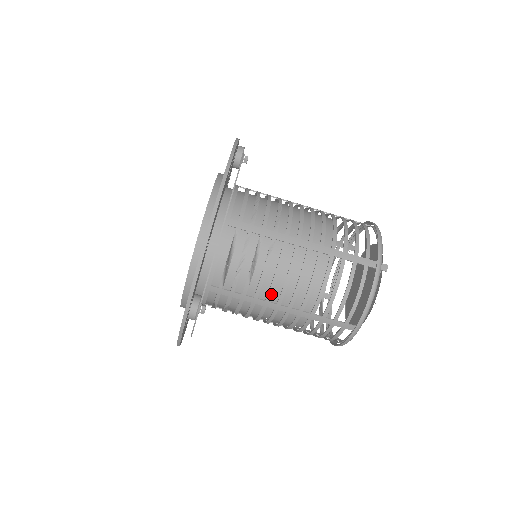
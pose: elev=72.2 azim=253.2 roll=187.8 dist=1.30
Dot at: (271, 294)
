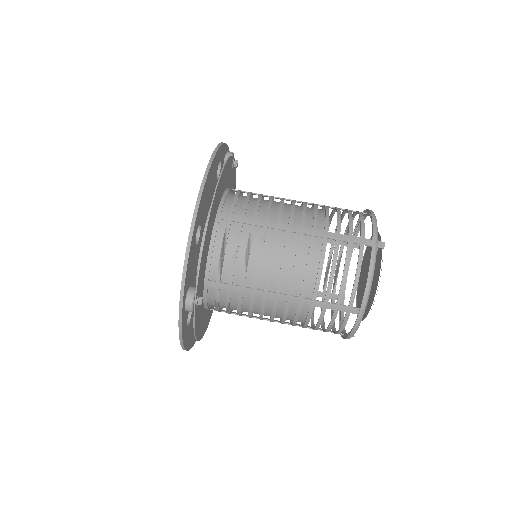
Dot at: (269, 282)
